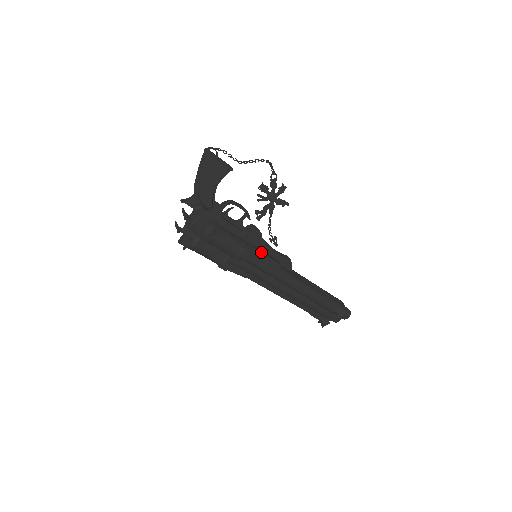
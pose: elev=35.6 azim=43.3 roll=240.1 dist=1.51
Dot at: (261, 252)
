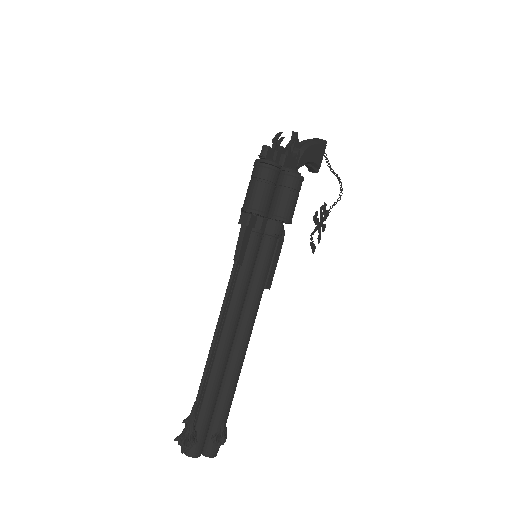
Dot at: (280, 251)
